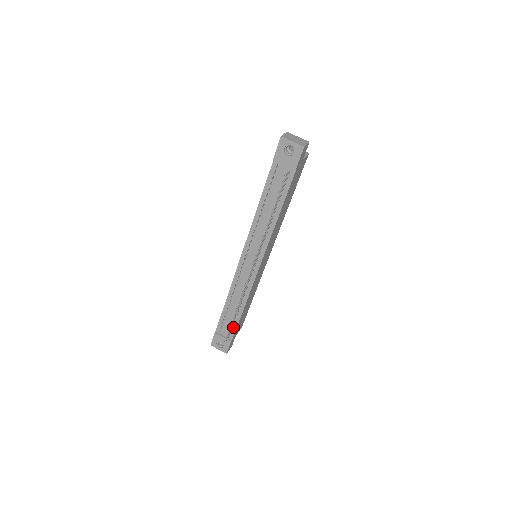
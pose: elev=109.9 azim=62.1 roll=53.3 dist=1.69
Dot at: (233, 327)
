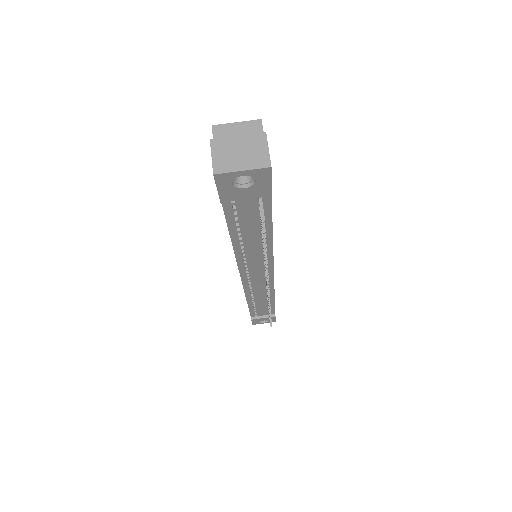
Dot at: occluded
